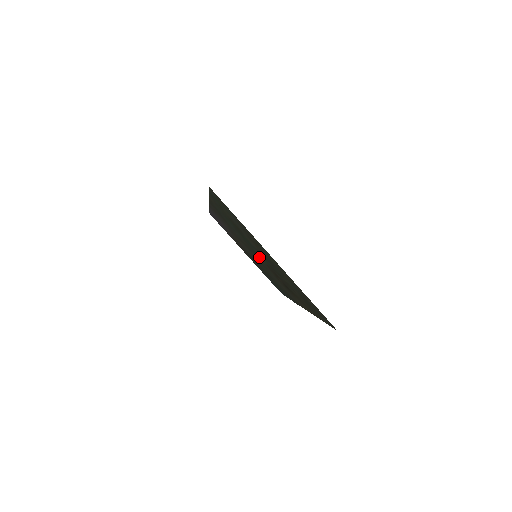
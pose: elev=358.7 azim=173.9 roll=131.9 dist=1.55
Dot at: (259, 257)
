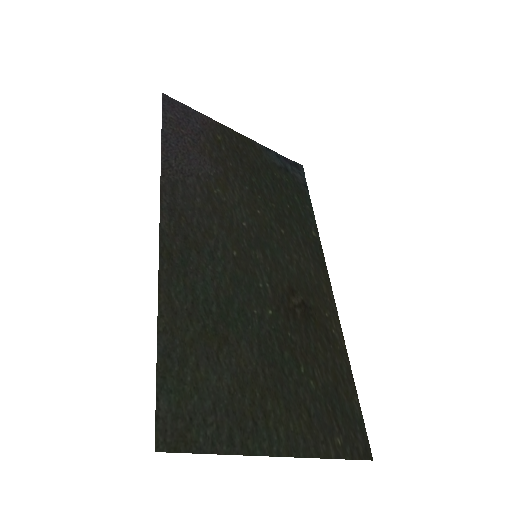
Dot at: (261, 287)
